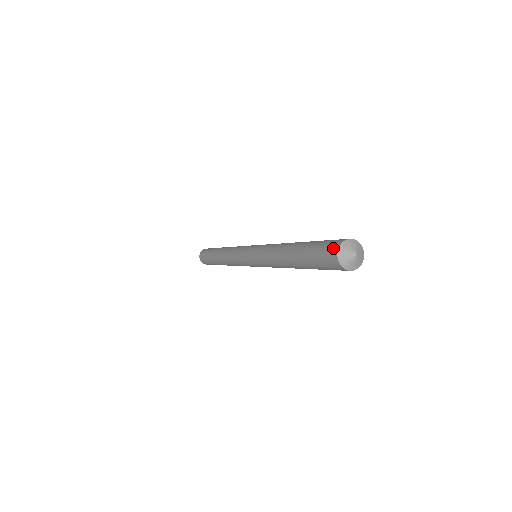
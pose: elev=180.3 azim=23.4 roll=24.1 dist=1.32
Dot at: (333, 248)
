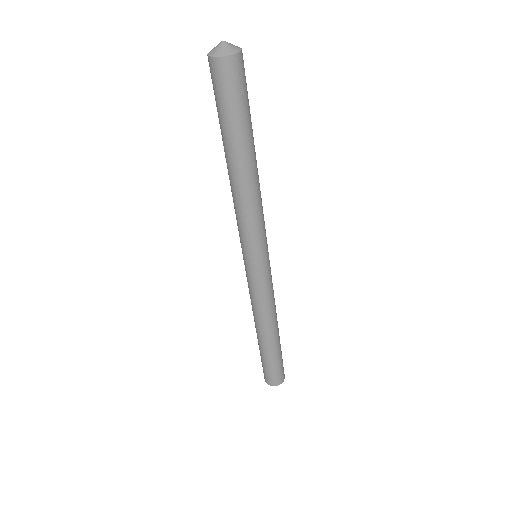
Dot at: occluded
